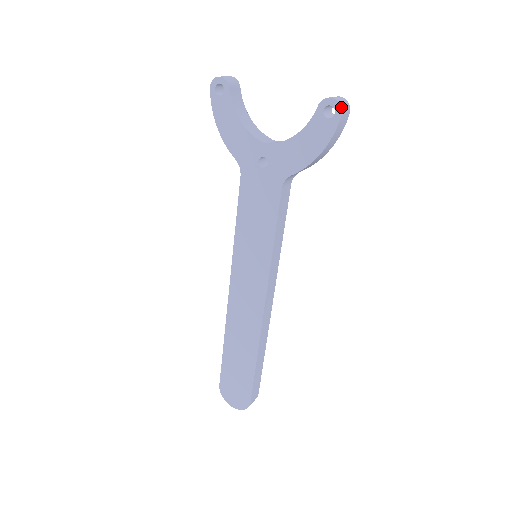
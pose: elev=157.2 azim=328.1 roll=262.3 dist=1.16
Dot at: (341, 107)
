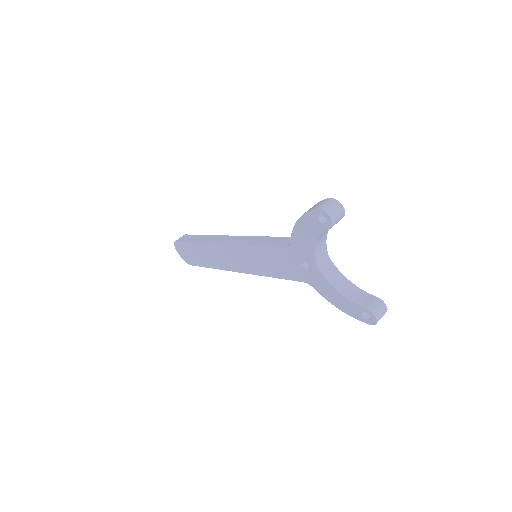
Dot at: occluded
